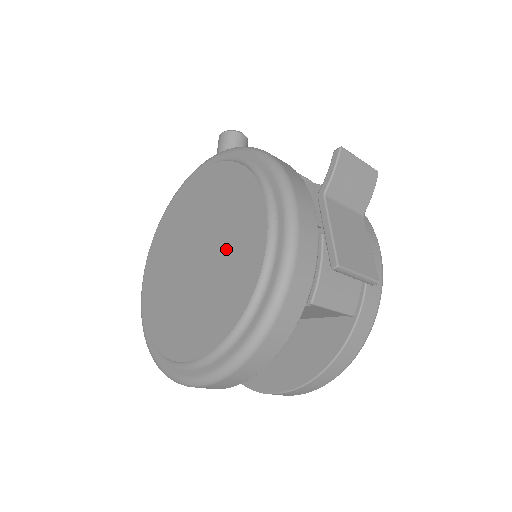
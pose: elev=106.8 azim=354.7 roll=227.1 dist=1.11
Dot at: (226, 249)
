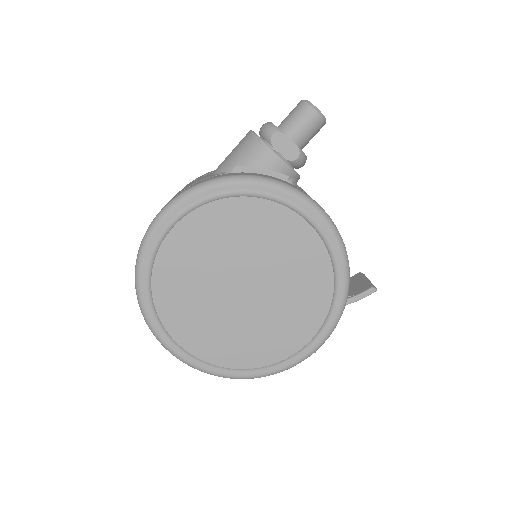
Dot at: (275, 314)
